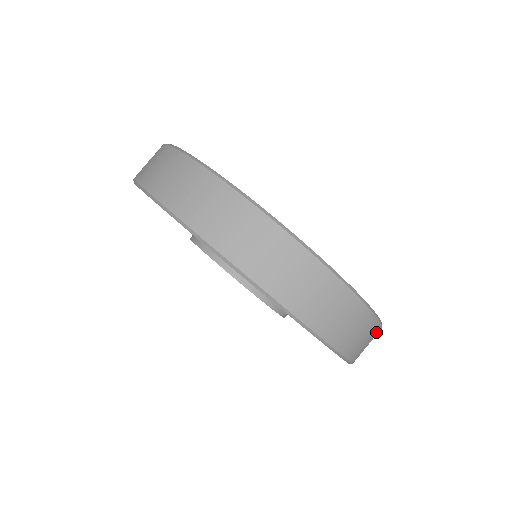
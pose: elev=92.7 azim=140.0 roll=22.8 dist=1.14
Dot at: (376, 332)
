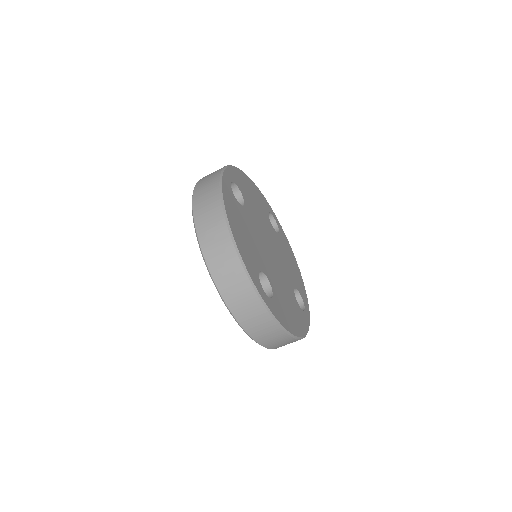
Dot at: occluded
